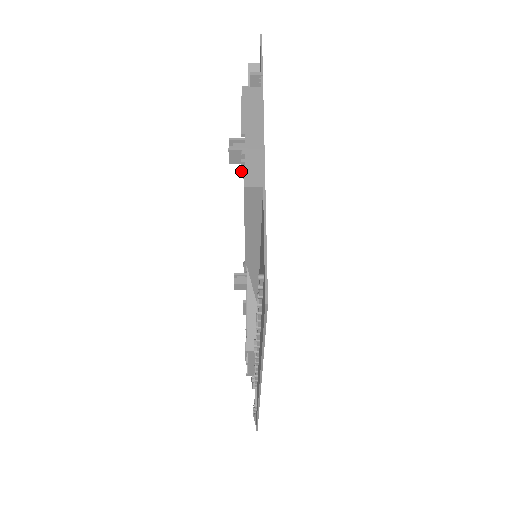
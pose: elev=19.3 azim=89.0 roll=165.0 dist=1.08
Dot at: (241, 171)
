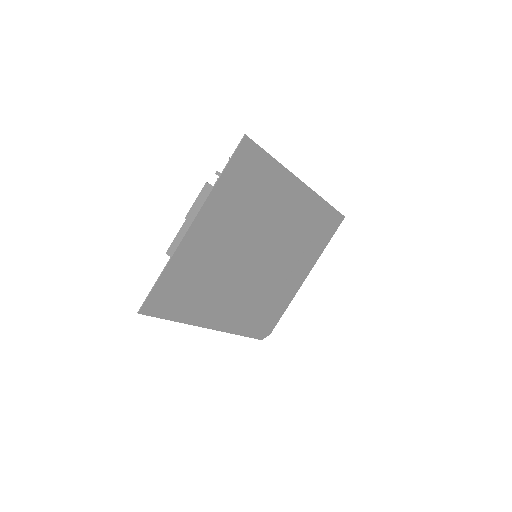
Dot at: occluded
